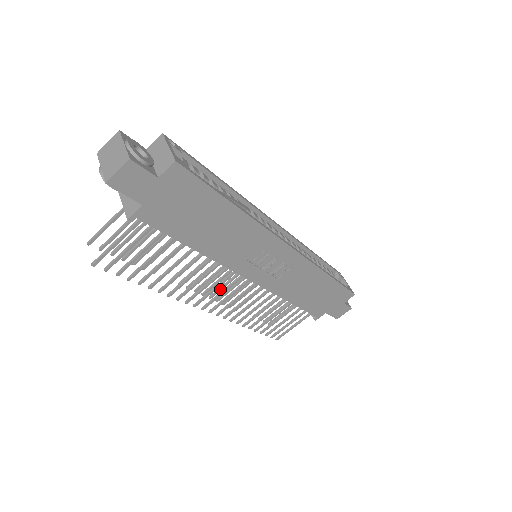
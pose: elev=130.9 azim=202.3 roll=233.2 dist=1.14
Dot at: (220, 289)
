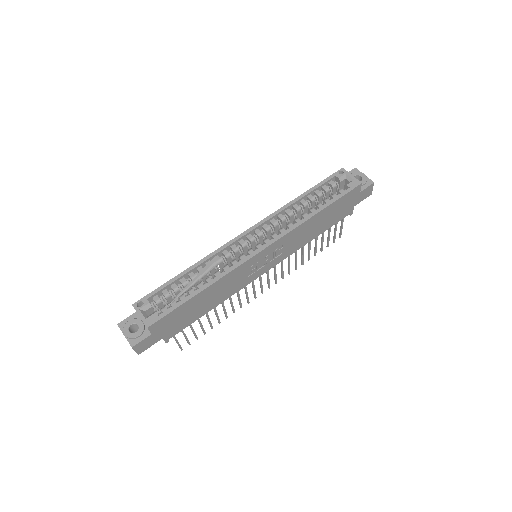
Dot at: occluded
